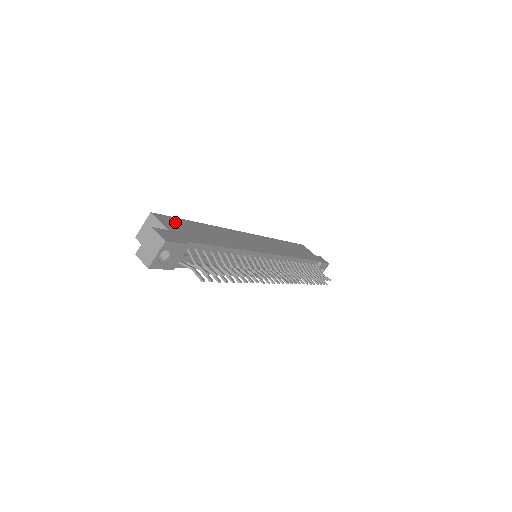
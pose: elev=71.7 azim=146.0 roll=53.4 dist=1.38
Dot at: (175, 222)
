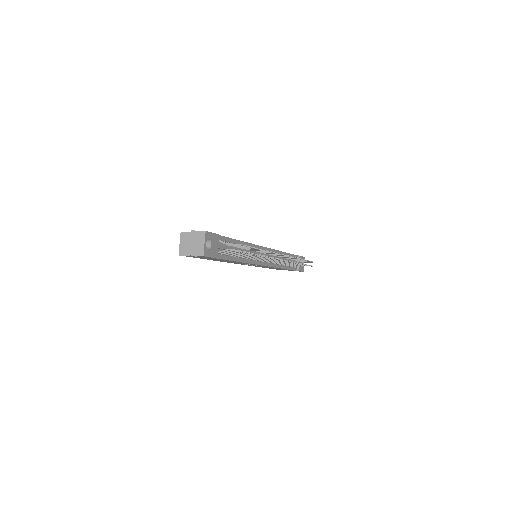
Dot at: occluded
